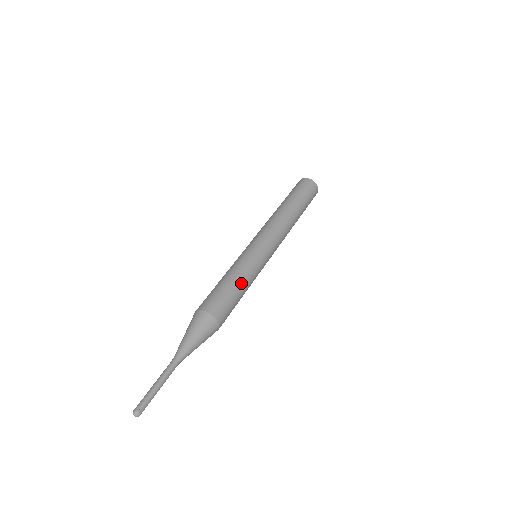
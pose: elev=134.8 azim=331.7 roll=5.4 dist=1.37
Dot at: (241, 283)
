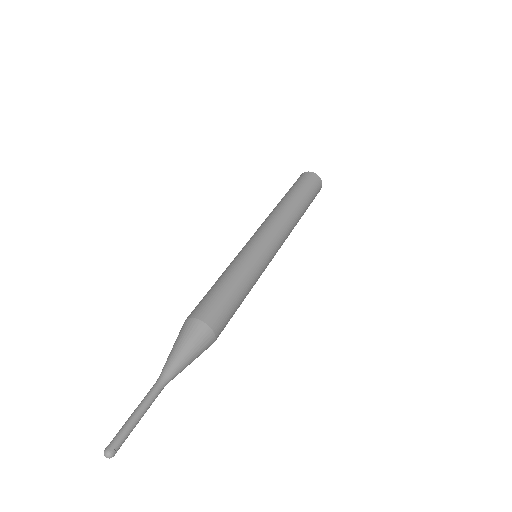
Dot at: (230, 279)
